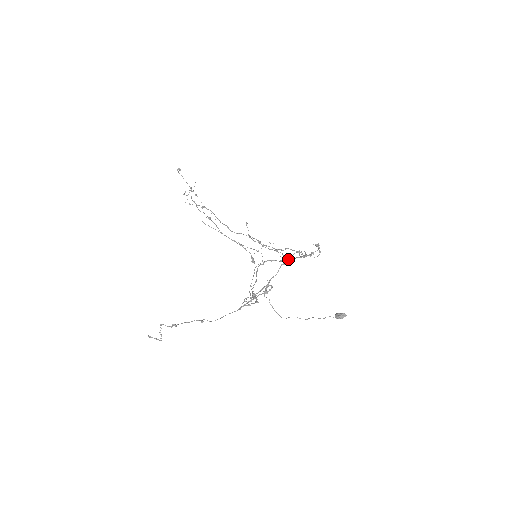
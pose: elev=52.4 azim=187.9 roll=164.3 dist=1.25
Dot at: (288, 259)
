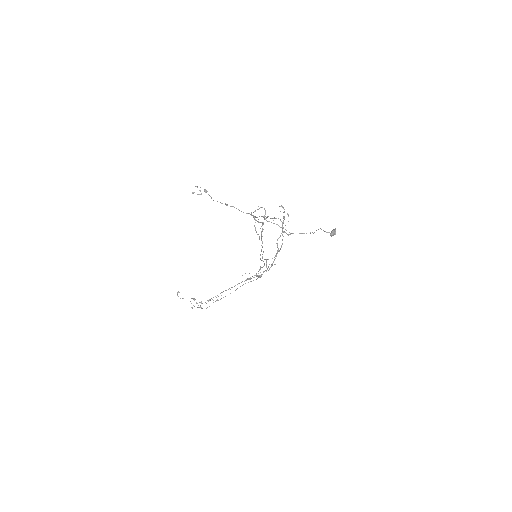
Dot at: (277, 243)
